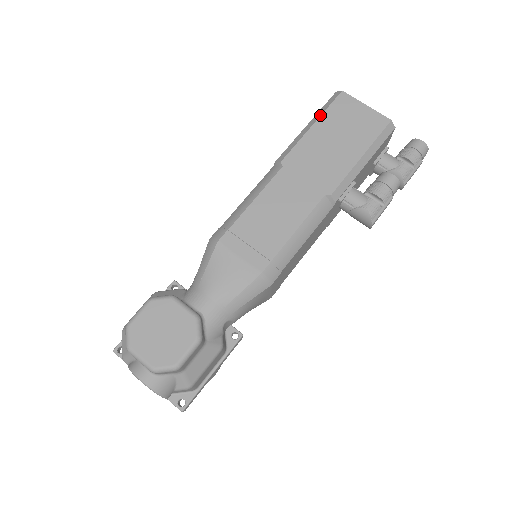
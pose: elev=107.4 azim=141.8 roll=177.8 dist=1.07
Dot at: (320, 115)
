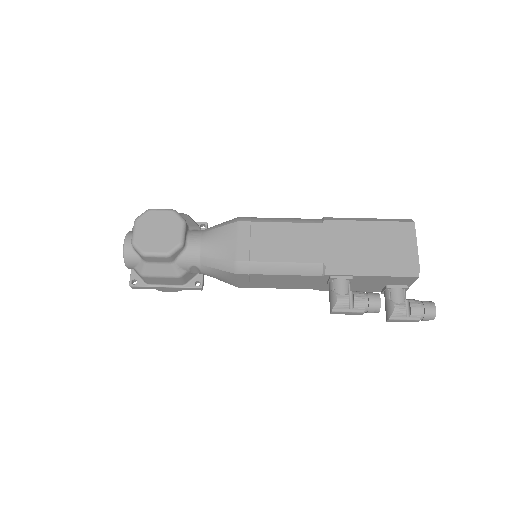
Dot at: (382, 220)
